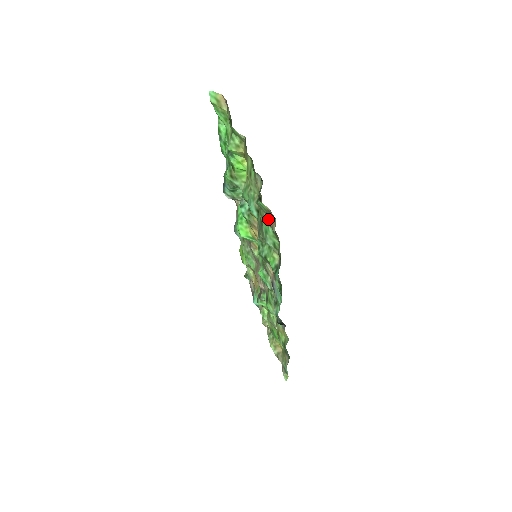
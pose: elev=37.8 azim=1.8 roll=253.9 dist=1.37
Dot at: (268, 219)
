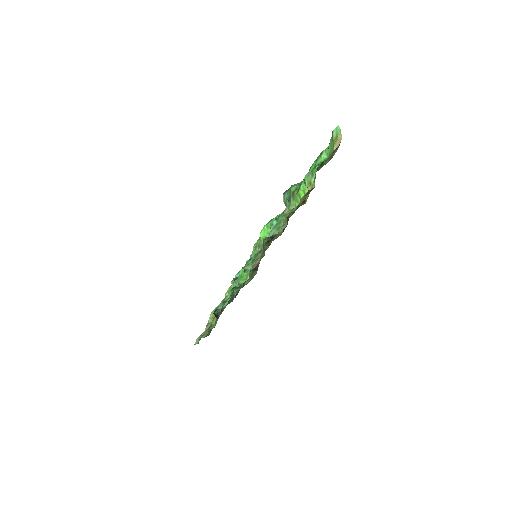
Dot at: occluded
